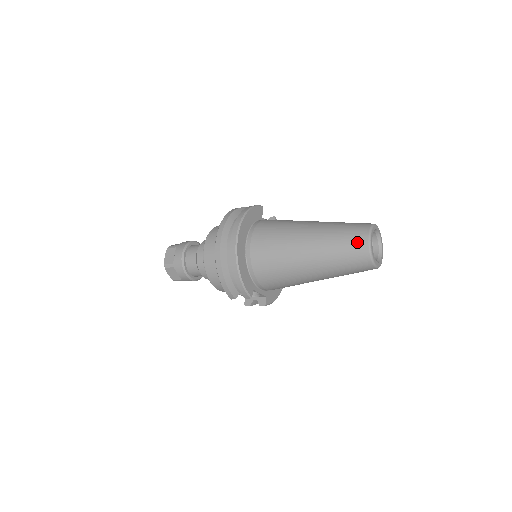
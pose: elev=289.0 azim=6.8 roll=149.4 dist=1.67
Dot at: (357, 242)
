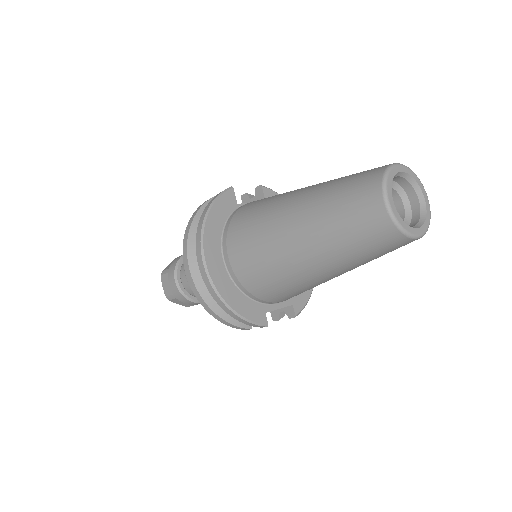
Dot at: (369, 216)
